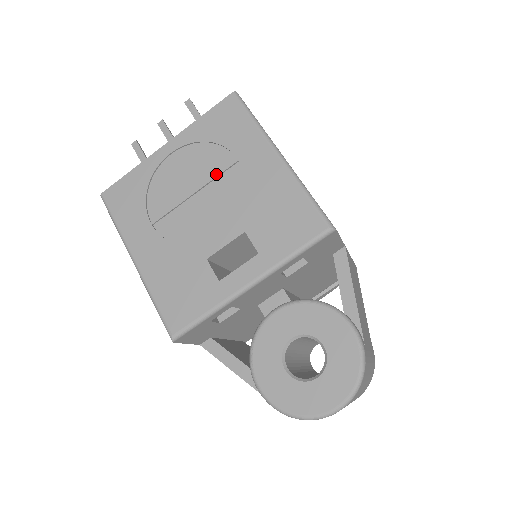
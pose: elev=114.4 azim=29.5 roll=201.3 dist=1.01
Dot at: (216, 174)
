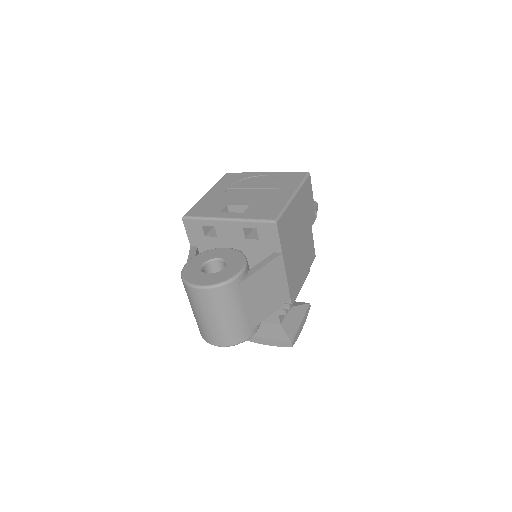
Dot at: (267, 188)
